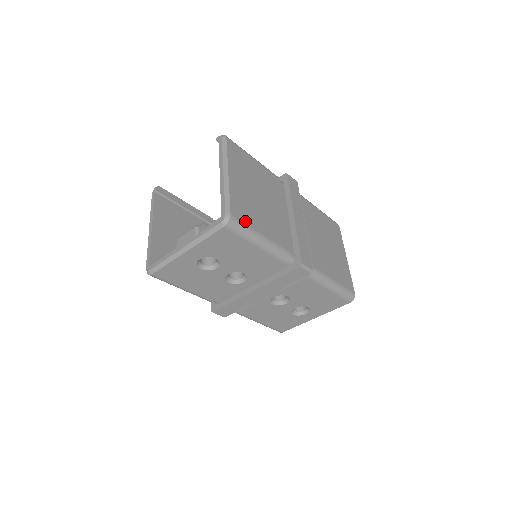
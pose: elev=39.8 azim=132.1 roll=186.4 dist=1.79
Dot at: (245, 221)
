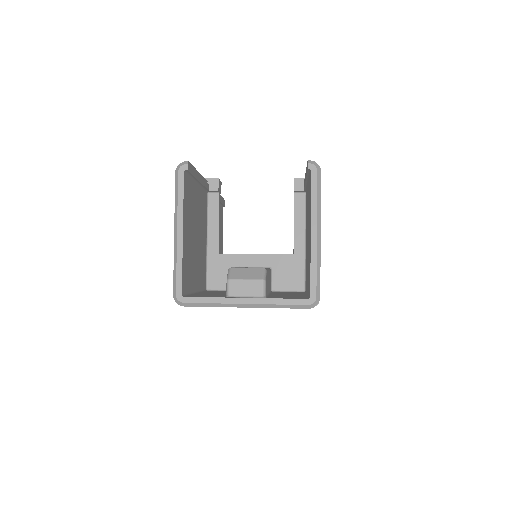
Dot at: occluded
